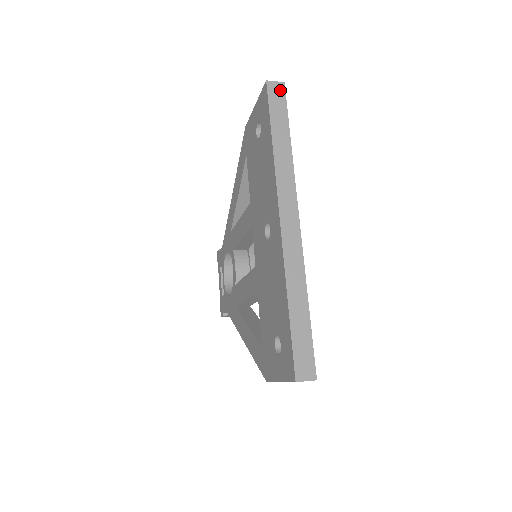
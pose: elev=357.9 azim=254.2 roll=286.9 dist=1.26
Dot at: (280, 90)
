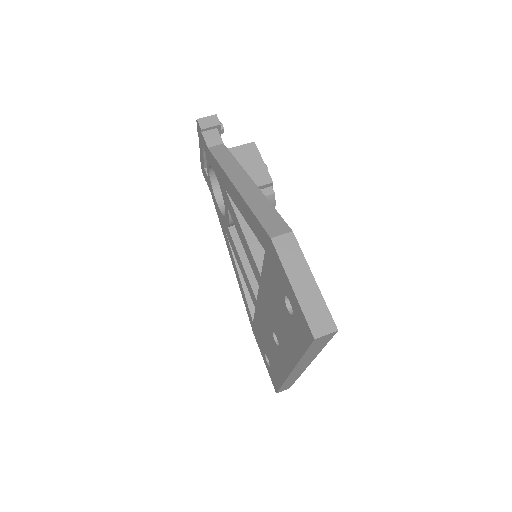
Dot at: (329, 336)
